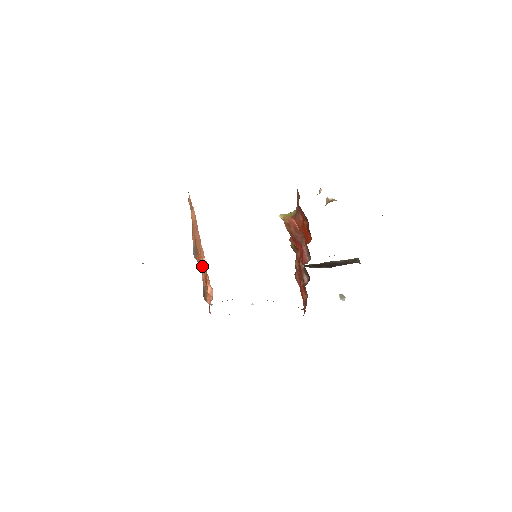
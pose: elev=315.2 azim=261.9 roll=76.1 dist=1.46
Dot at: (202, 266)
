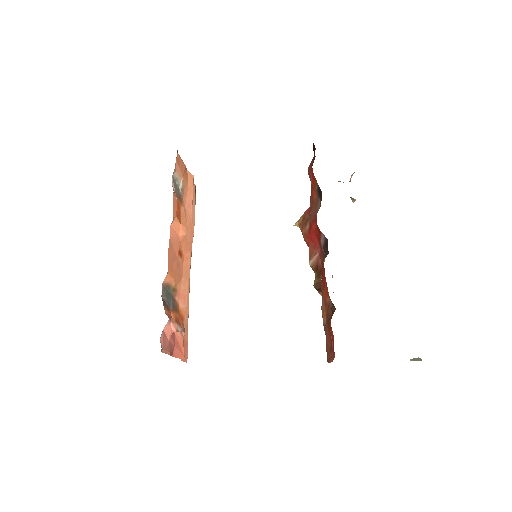
Dot at: (178, 220)
